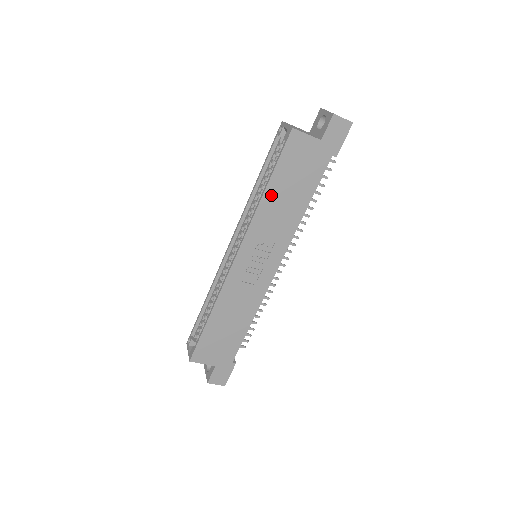
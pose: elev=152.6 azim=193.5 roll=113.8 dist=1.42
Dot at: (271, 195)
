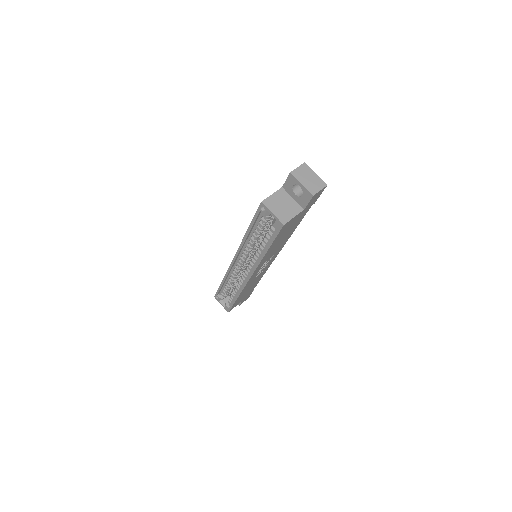
Dot at: (270, 250)
